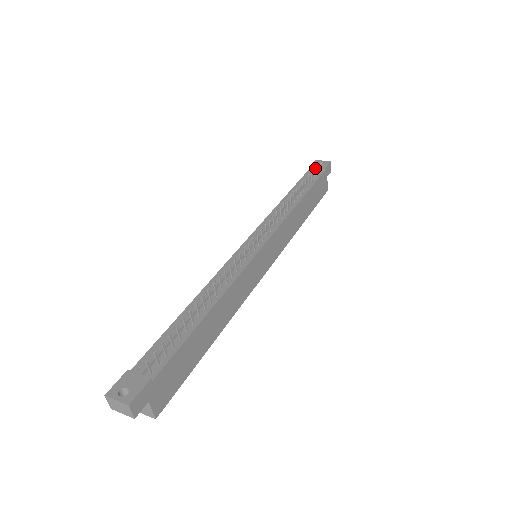
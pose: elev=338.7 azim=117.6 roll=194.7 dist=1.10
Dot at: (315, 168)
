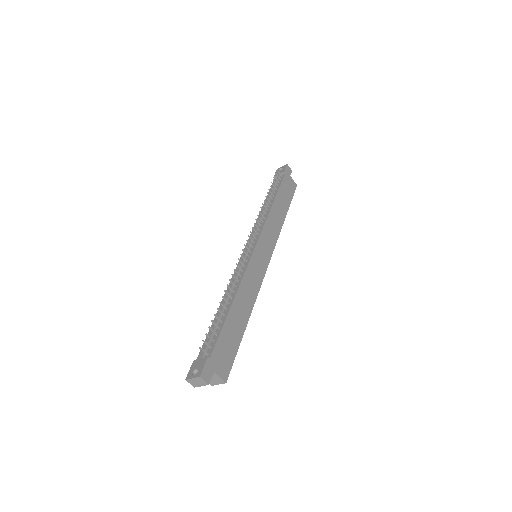
Dot at: occluded
